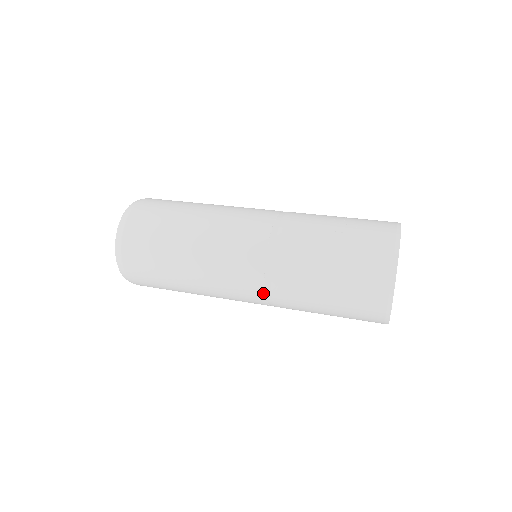
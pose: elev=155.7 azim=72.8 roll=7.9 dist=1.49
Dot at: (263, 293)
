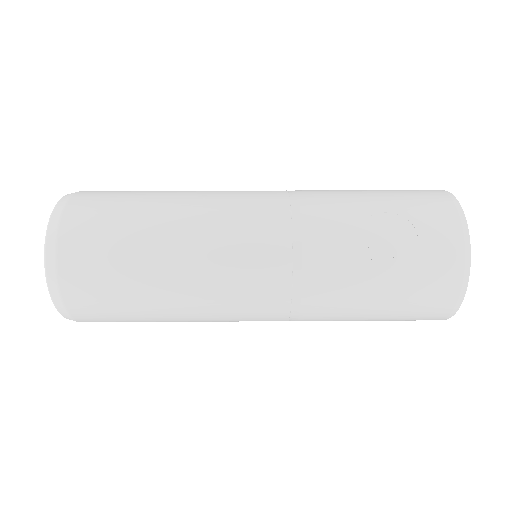
Dot at: occluded
